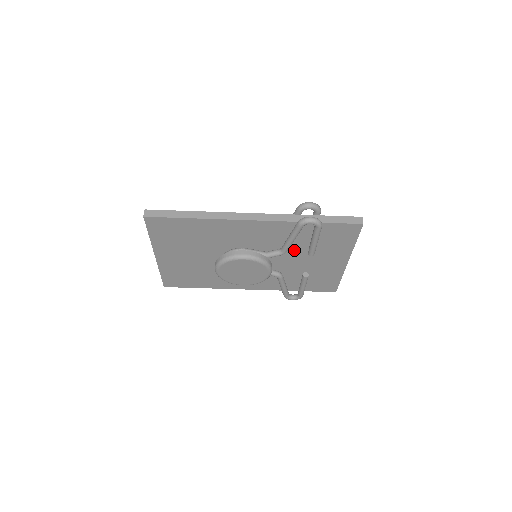
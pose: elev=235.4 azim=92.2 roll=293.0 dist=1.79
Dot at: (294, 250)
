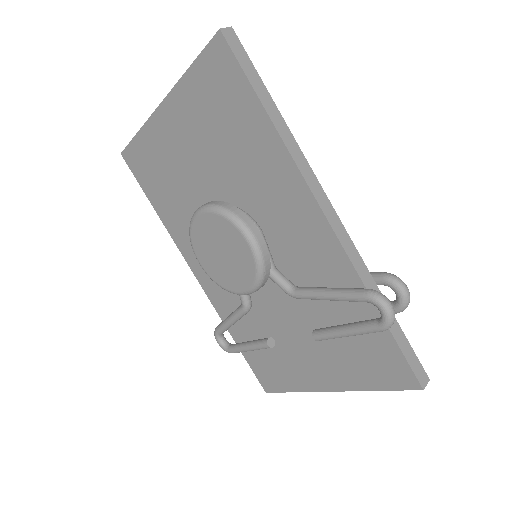
Dot at: (304, 306)
